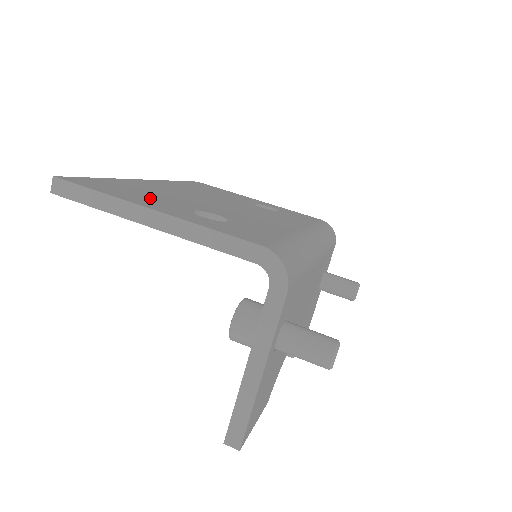
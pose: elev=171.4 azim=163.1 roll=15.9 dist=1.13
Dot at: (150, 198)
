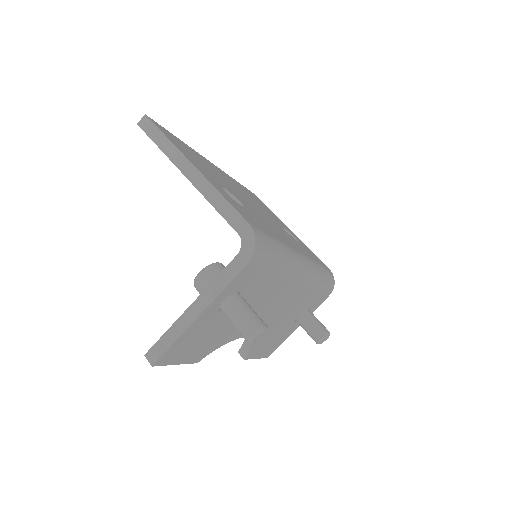
Dot at: (200, 164)
